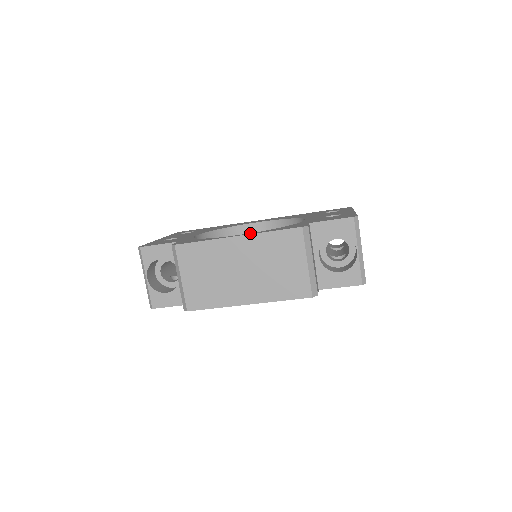
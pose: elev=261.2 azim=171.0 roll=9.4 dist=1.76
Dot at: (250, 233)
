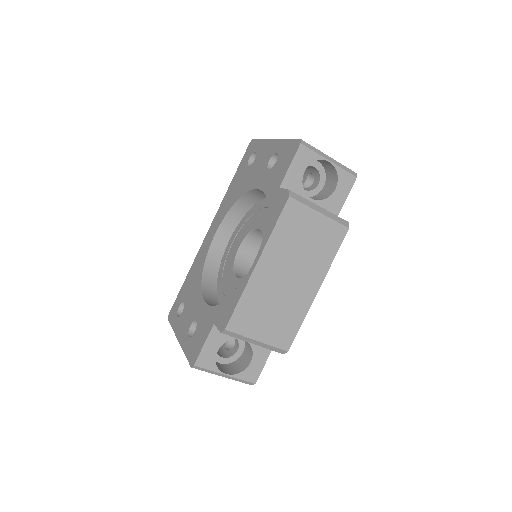
Dot at: (260, 249)
